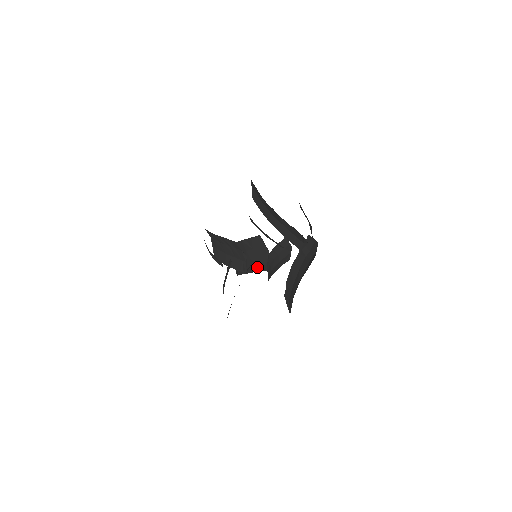
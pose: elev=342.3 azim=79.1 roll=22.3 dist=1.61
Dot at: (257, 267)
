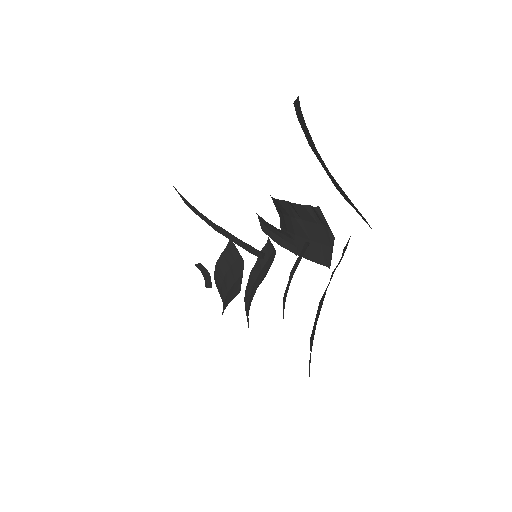
Dot at: occluded
